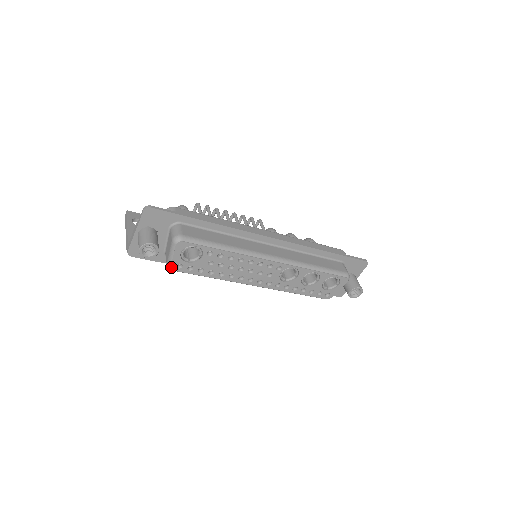
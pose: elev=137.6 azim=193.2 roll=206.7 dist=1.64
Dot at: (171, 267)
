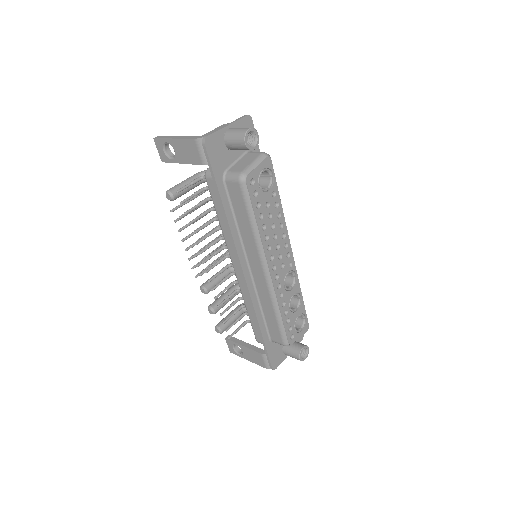
Dot at: (247, 176)
